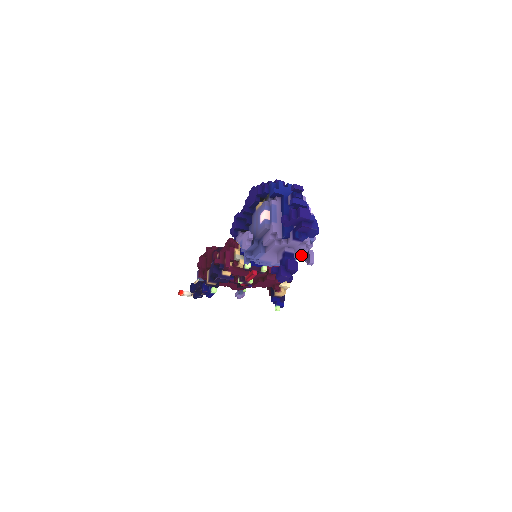
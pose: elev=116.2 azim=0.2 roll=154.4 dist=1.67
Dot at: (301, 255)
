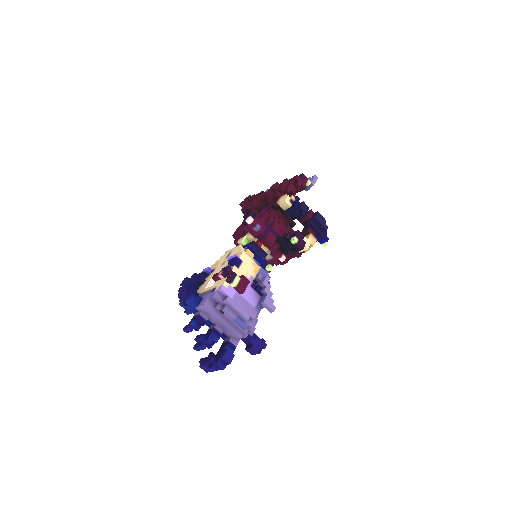
Dot at: (255, 324)
